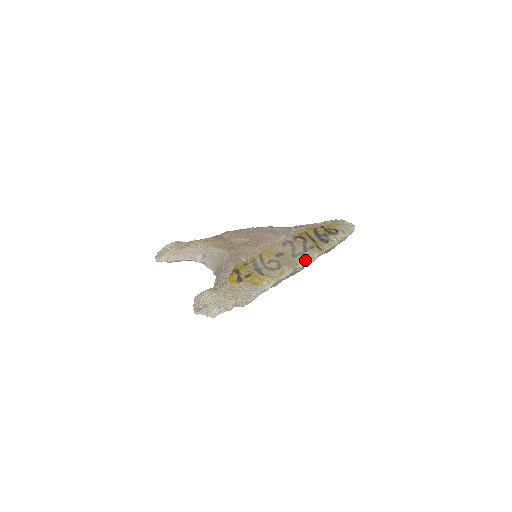
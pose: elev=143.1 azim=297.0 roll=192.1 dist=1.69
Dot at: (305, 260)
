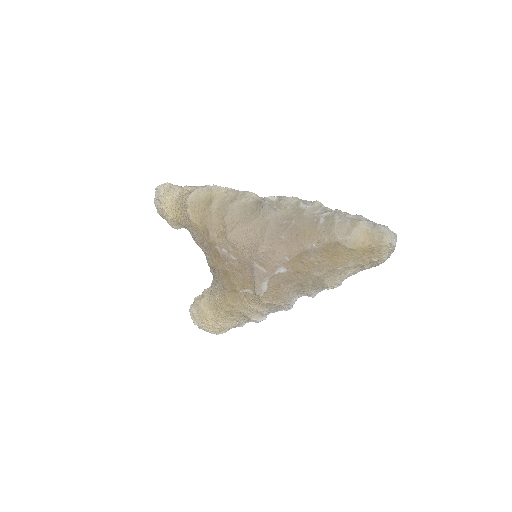
Dot at: (276, 198)
